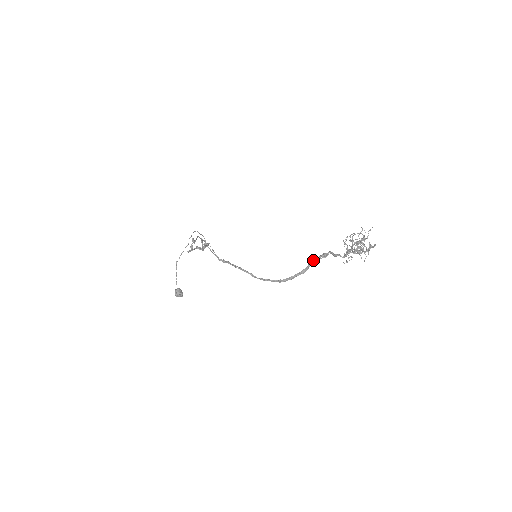
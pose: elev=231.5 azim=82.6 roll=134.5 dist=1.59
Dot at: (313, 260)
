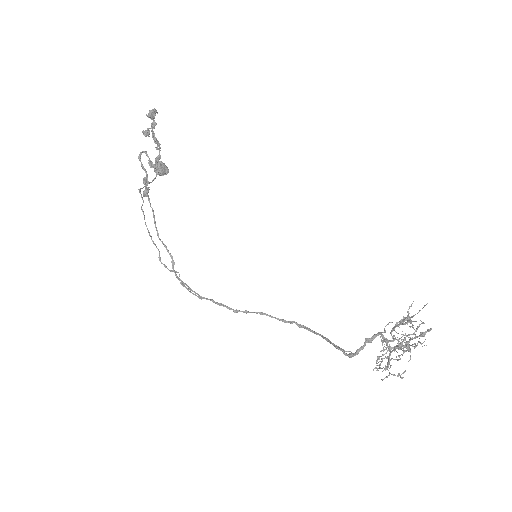
Dot at: occluded
